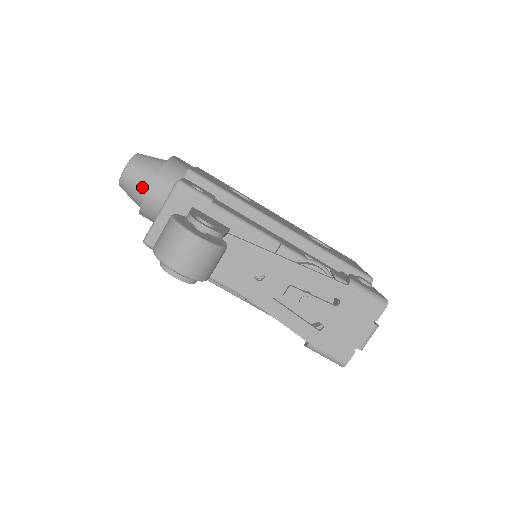
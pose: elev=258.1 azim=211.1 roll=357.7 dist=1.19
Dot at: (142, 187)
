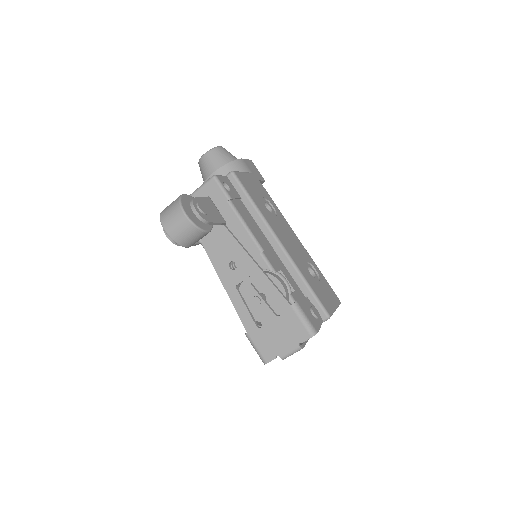
Dot at: (209, 171)
